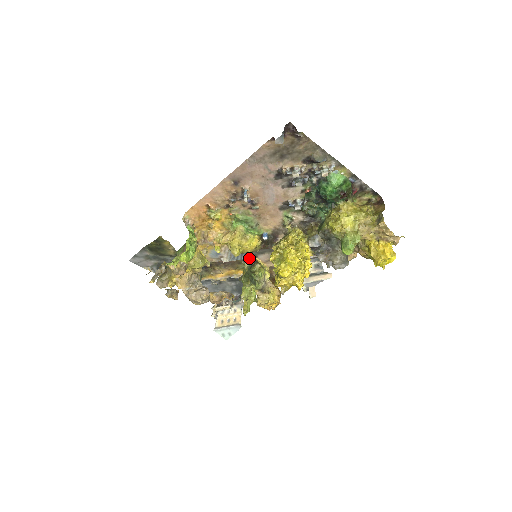
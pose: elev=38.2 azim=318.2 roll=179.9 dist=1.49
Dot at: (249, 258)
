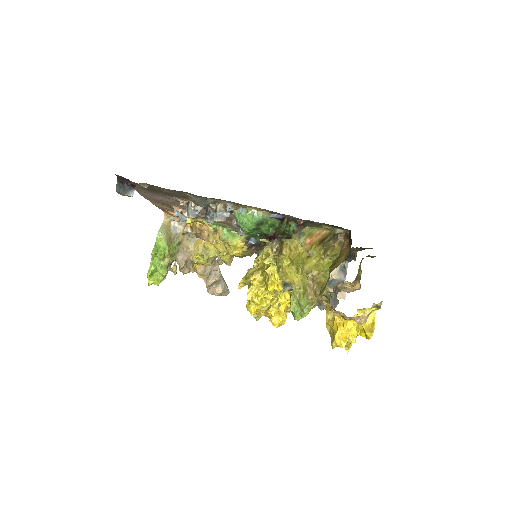
Dot at: (257, 252)
